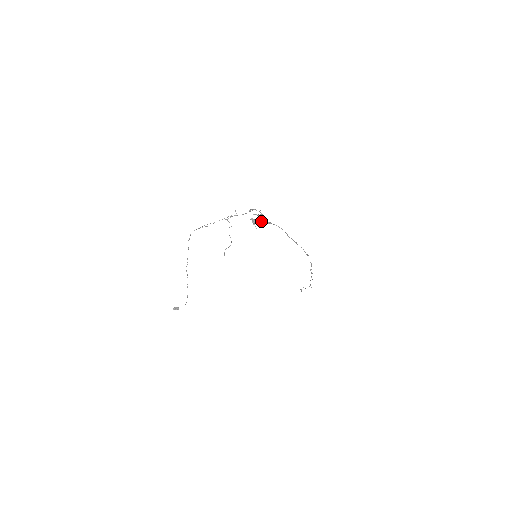
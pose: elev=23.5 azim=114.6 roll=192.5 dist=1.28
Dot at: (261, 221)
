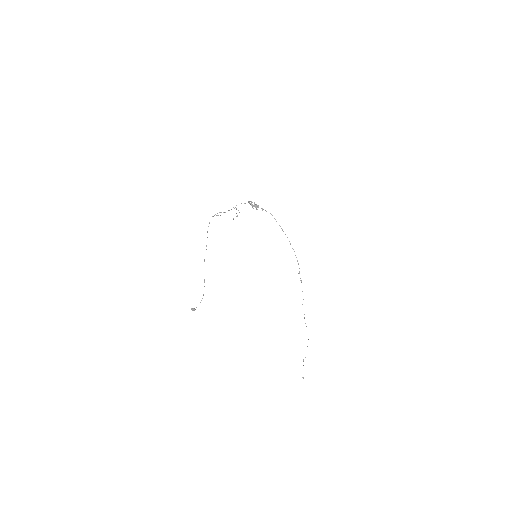
Dot at: (257, 209)
